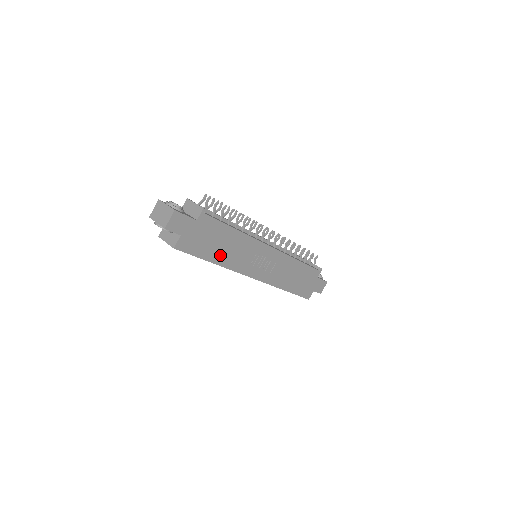
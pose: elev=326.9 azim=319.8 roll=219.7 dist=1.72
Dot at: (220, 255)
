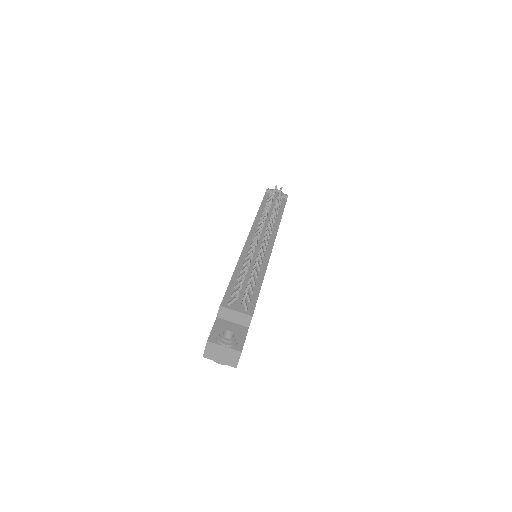
Dot at: occluded
